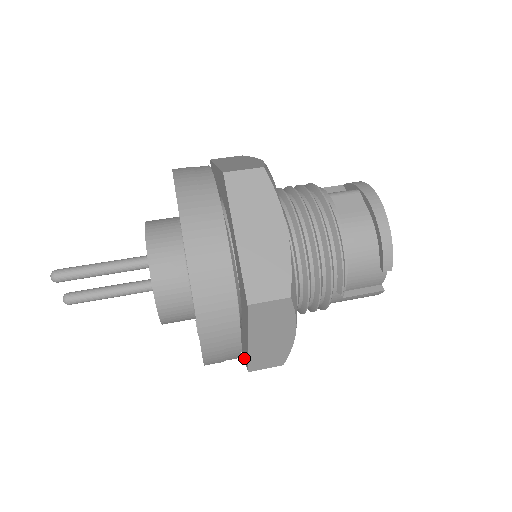
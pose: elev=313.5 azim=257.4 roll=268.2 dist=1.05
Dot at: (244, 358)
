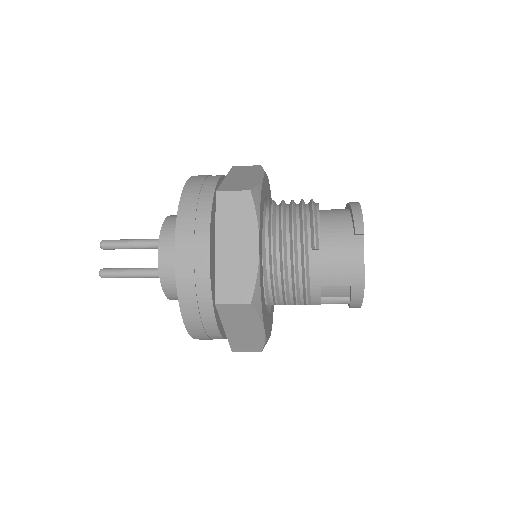
Dot at: (219, 310)
